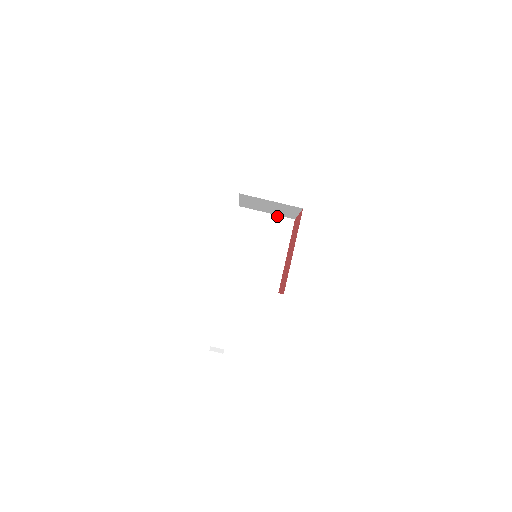
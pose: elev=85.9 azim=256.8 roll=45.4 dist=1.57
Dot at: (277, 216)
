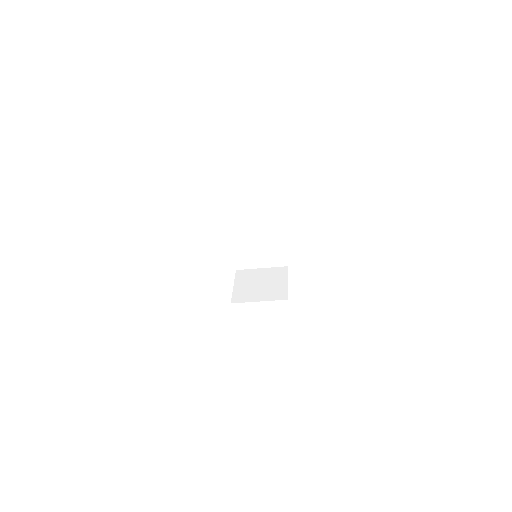
Dot at: (263, 207)
